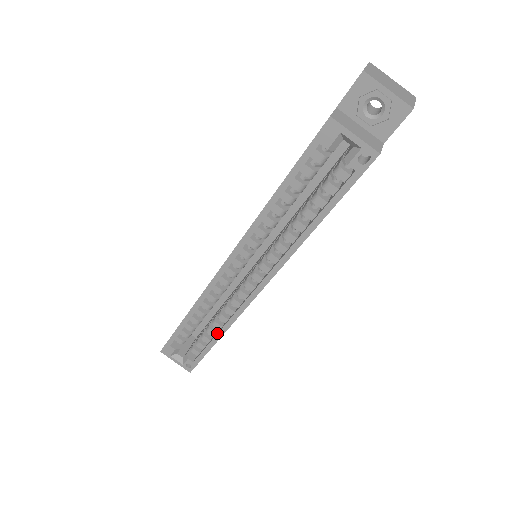
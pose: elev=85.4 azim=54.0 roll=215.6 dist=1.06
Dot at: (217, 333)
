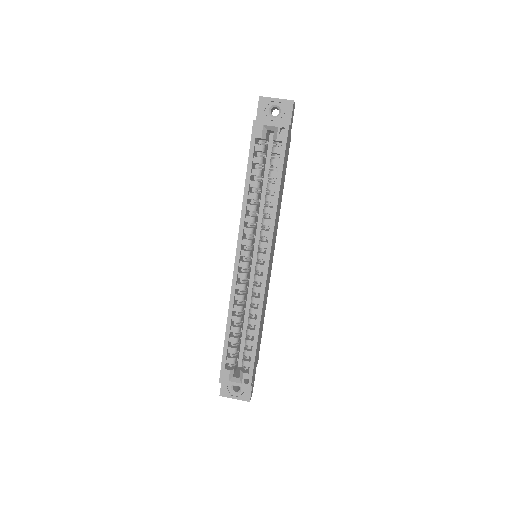
Dot at: (255, 326)
